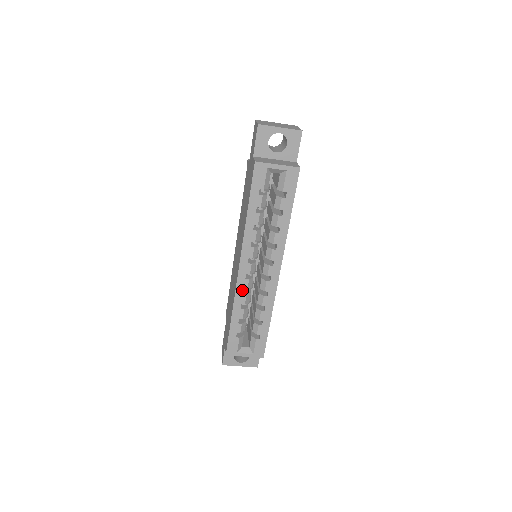
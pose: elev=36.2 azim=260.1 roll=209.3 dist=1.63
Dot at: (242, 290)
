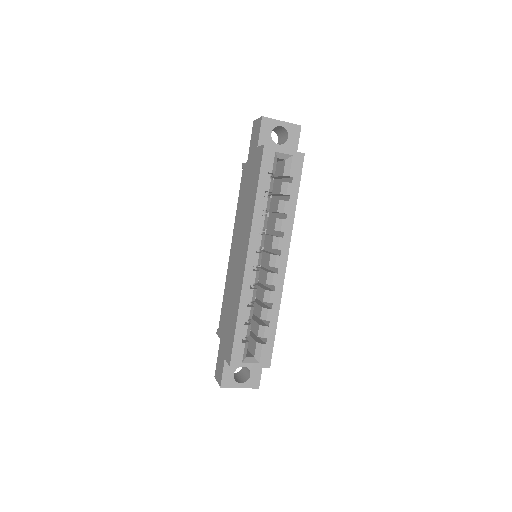
Dot at: (249, 284)
